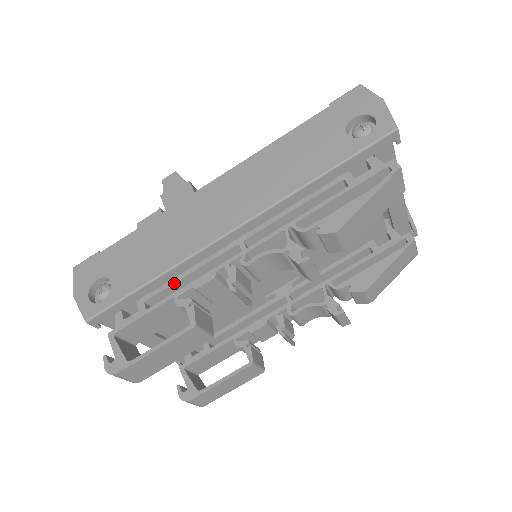
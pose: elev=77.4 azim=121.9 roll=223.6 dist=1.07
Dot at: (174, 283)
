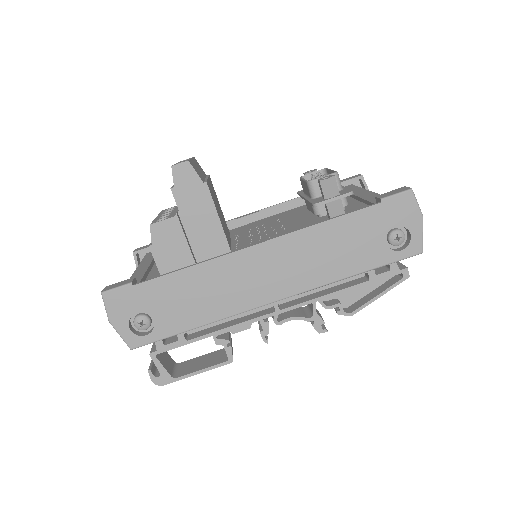
Dot at: occluded
